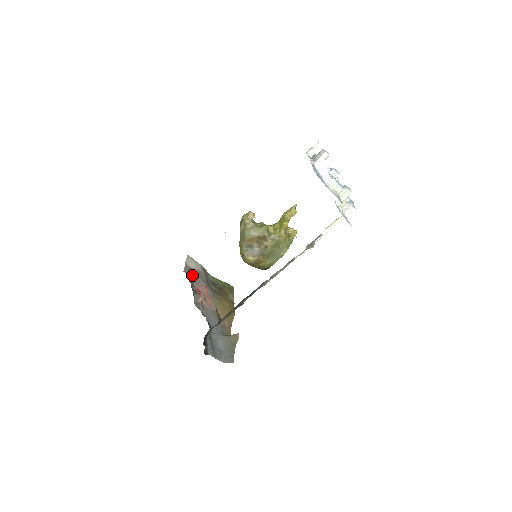
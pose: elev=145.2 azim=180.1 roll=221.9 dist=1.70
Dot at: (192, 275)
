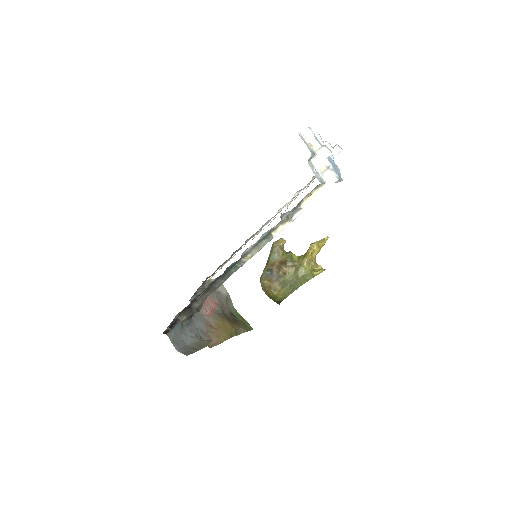
Dot at: occluded
